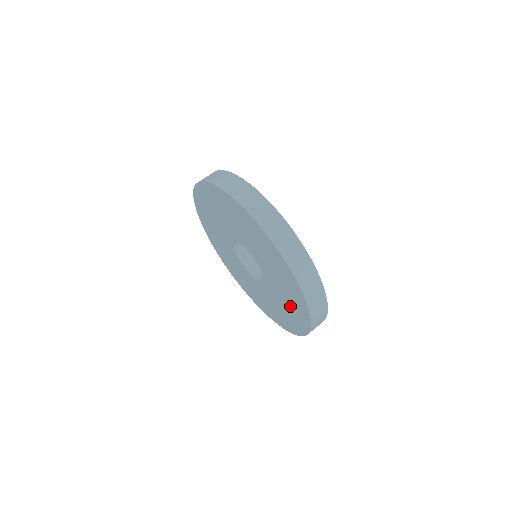
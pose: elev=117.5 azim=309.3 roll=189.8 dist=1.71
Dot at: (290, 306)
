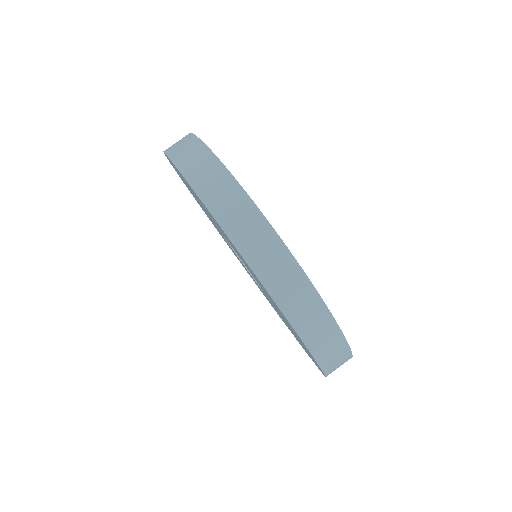
Dot at: occluded
